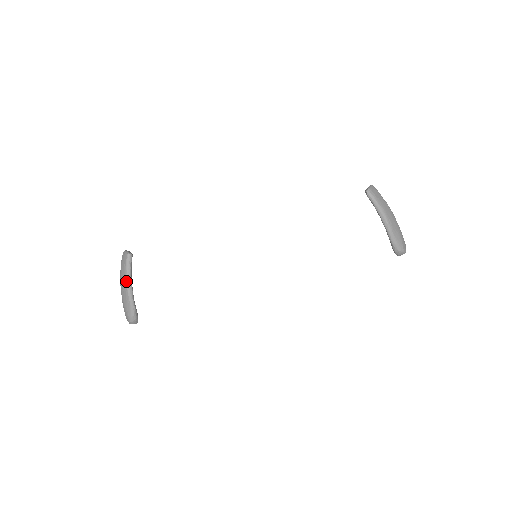
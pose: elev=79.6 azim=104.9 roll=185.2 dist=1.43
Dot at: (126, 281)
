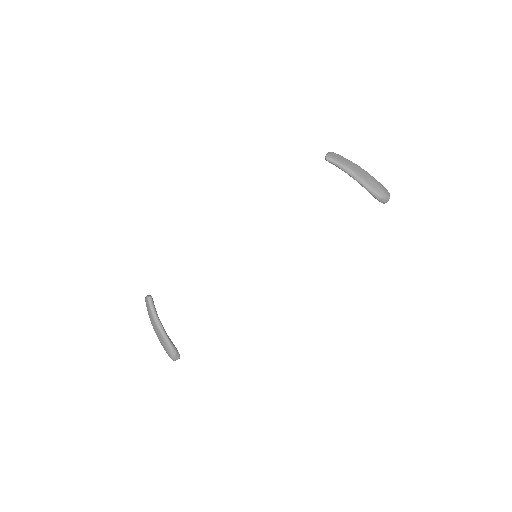
Dot at: (154, 321)
